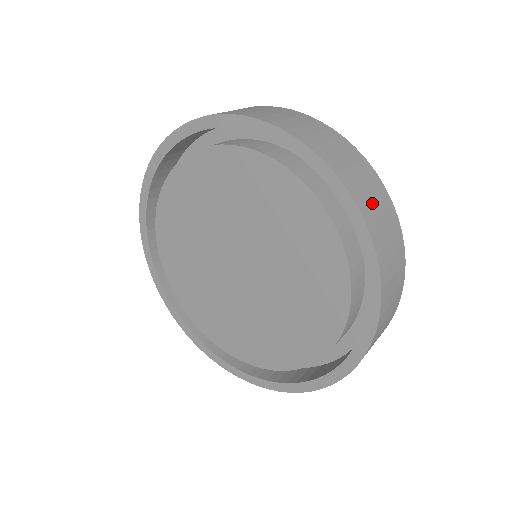
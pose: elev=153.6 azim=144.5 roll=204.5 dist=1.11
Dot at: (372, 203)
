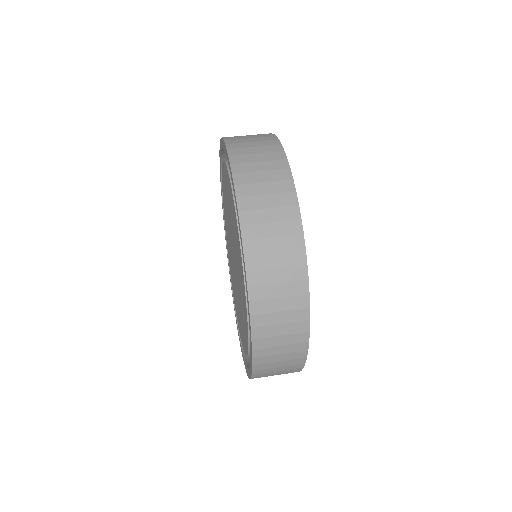
Dot at: (275, 329)
